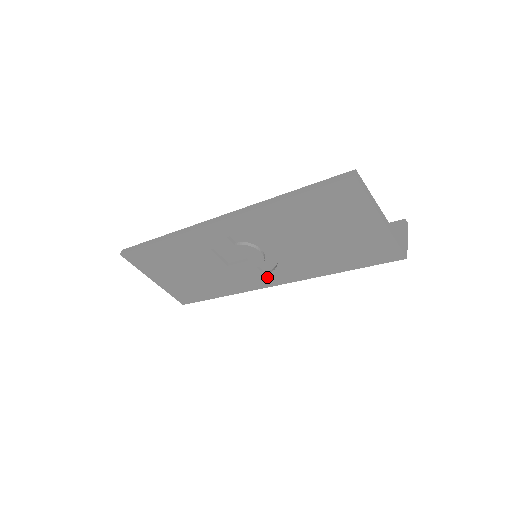
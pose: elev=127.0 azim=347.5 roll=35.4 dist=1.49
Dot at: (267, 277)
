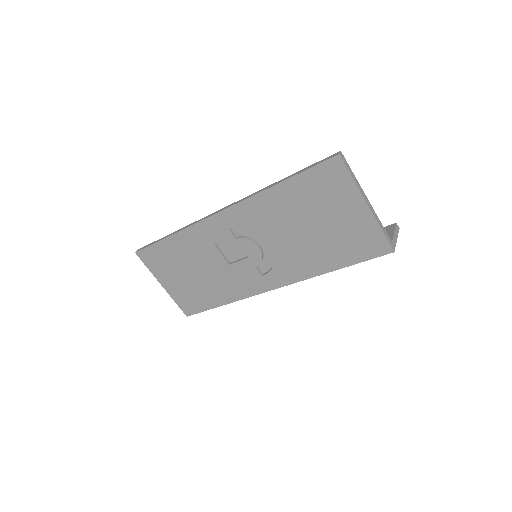
Dot at: (265, 279)
